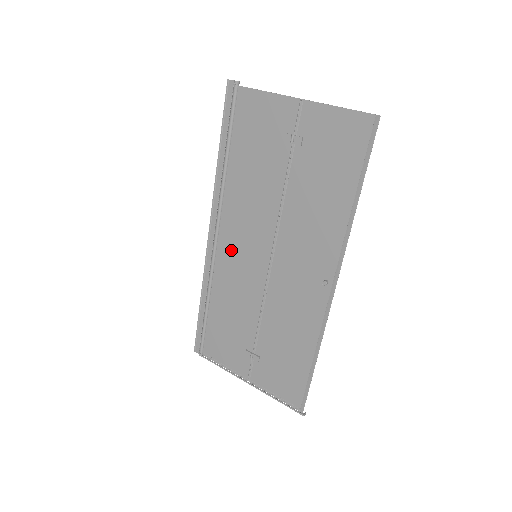
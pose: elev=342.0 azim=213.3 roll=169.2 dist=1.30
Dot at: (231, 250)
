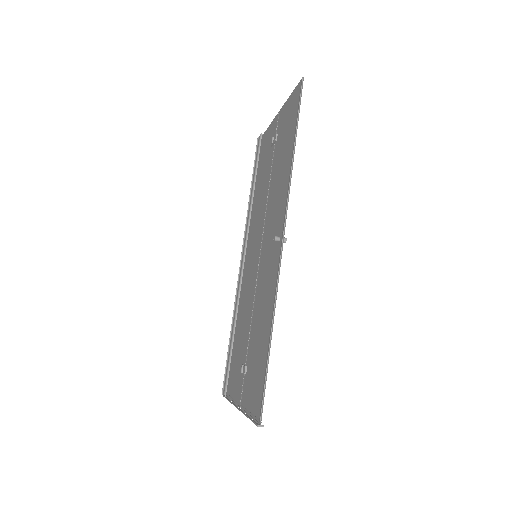
Dot at: (248, 264)
